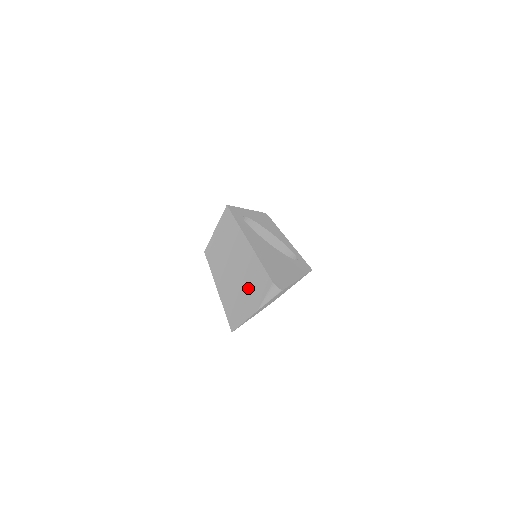
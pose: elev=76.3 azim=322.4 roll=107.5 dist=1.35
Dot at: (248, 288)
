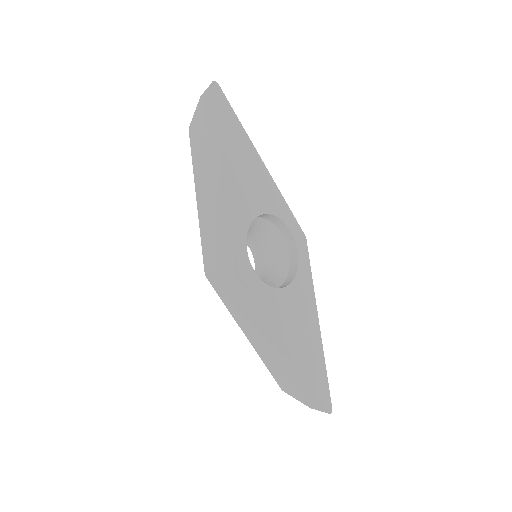
Dot at: (298, 387)
